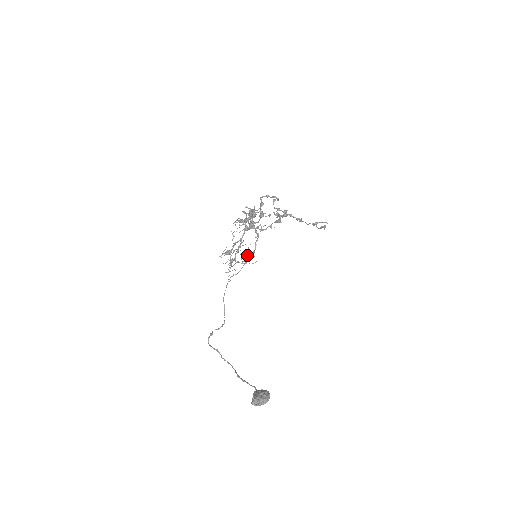
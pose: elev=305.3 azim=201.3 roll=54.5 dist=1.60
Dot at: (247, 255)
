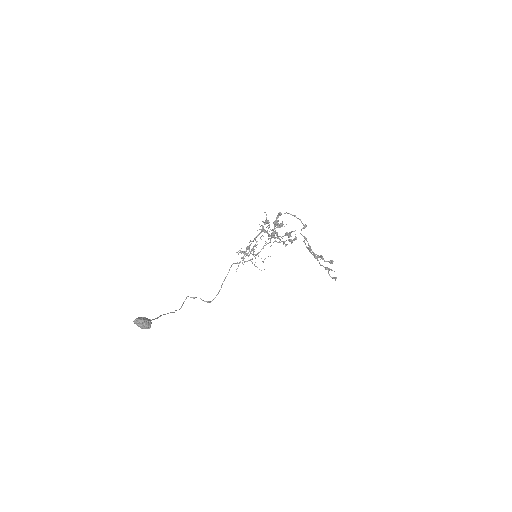
Dot at: (263, 262)
